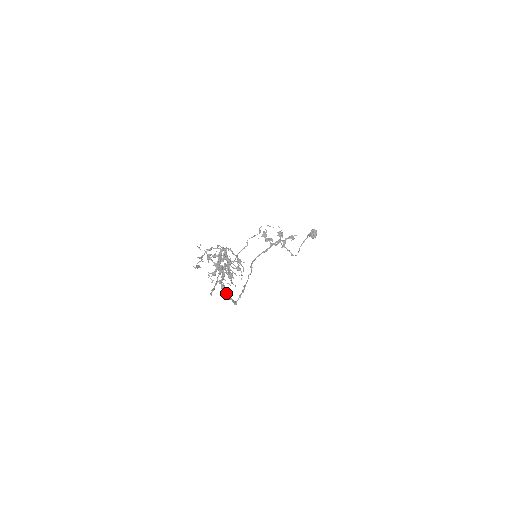
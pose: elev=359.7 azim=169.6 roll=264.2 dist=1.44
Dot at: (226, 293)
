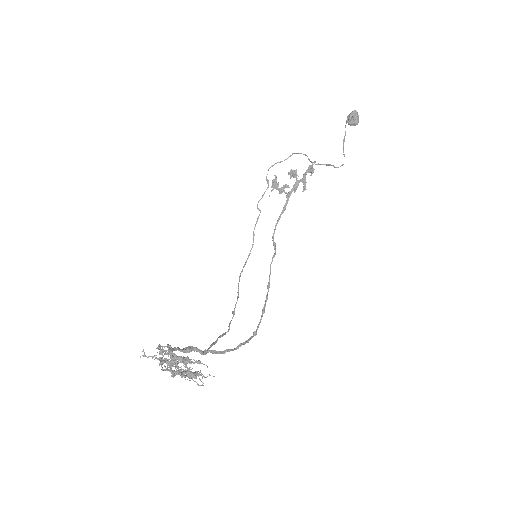
Dot at: (224, 352)
